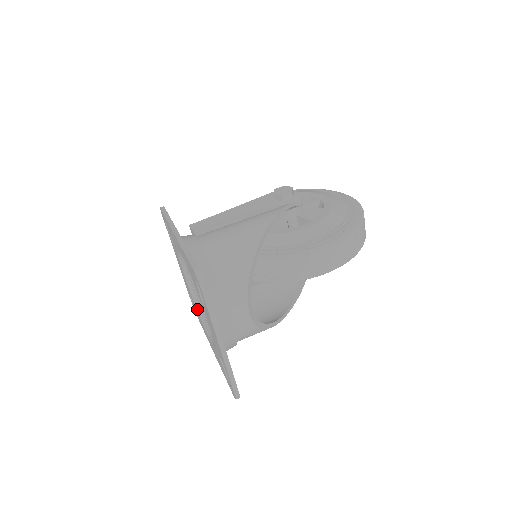
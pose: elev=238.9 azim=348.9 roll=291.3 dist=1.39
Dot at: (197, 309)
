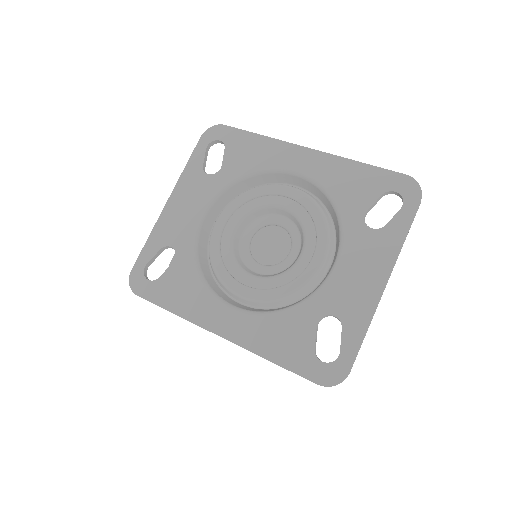
Dot at: (200, 271)
